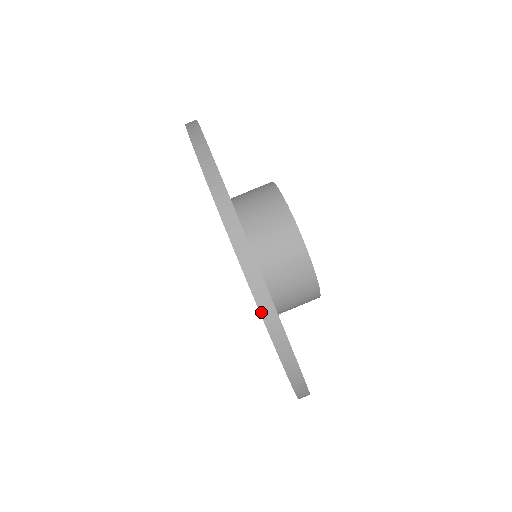
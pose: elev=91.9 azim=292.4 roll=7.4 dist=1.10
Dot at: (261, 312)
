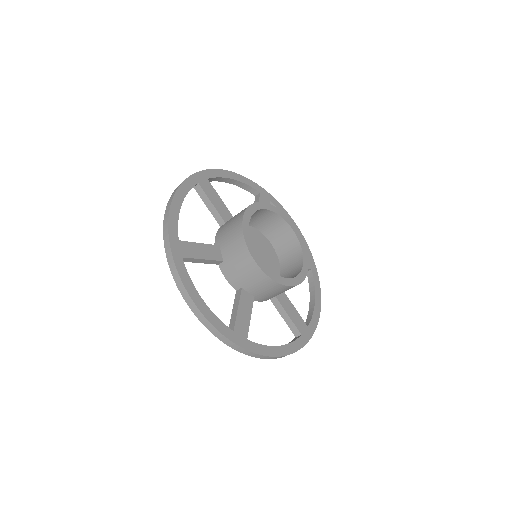
Dot at: occluded
